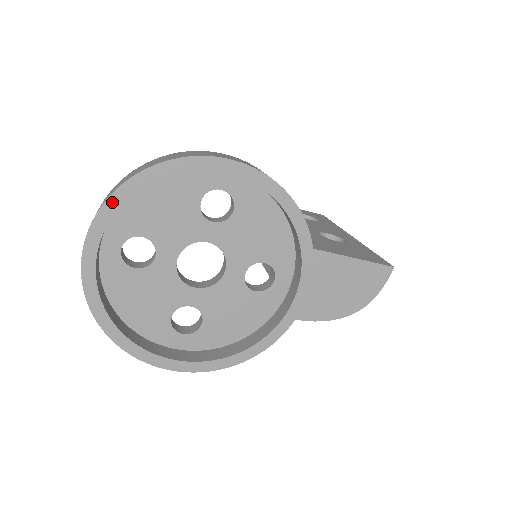
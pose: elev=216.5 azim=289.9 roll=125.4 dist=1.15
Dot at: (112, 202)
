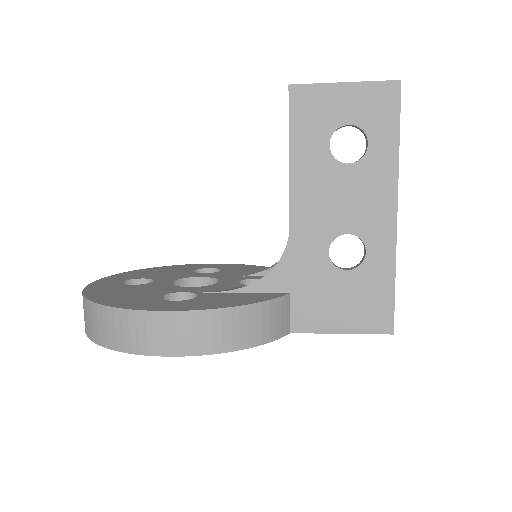
Dot at: occluded
